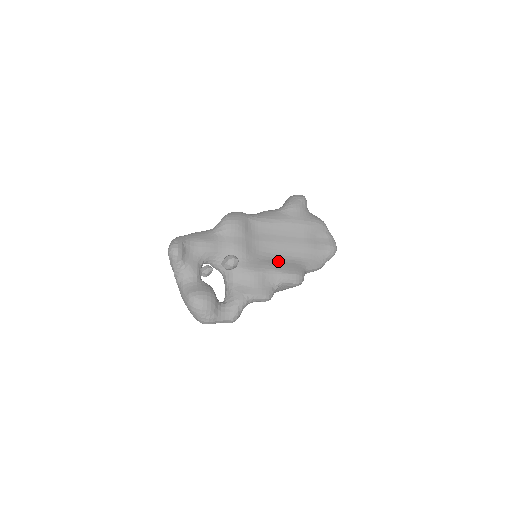
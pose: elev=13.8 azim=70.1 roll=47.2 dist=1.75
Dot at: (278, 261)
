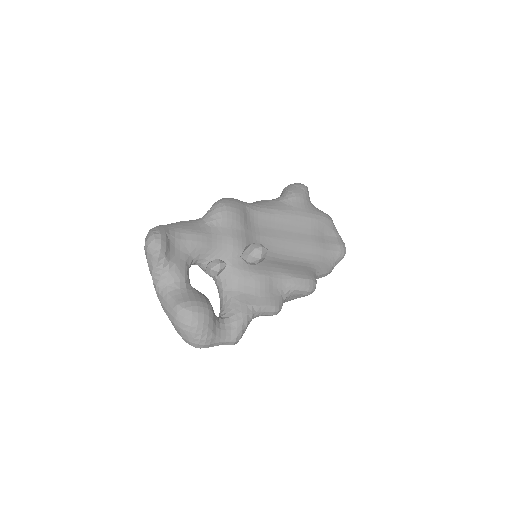
Dot at: (284, 262)
